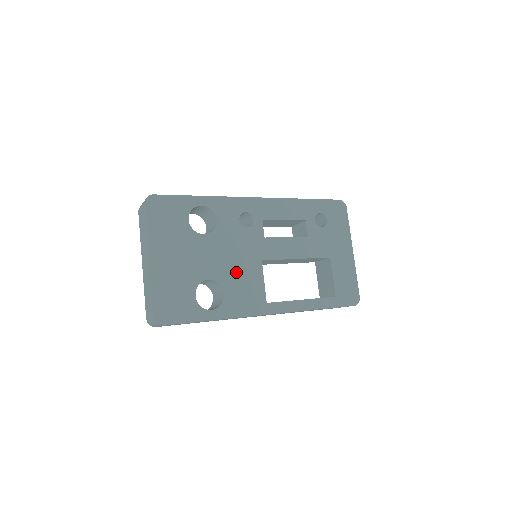
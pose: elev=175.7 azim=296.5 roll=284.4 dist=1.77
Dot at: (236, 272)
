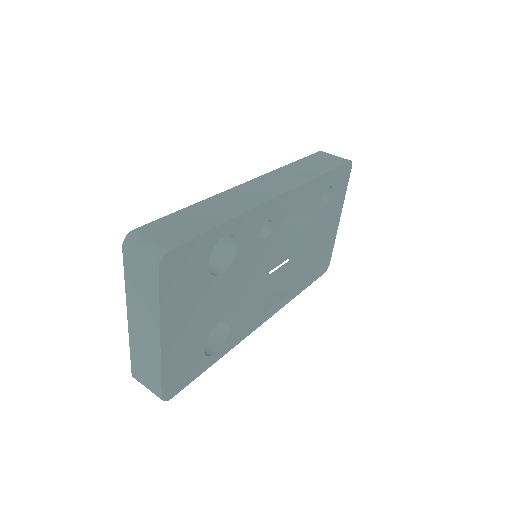
Dot at: (244, 299)
